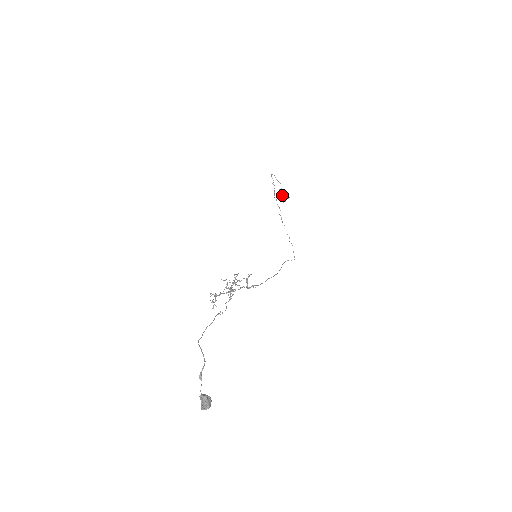
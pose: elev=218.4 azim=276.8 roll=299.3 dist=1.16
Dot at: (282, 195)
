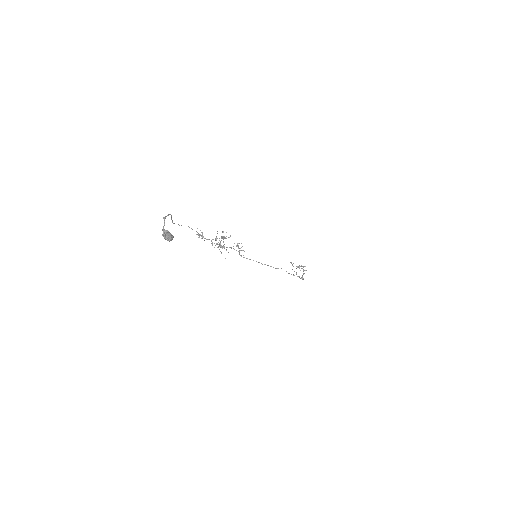
Dot at: (298, 266)
